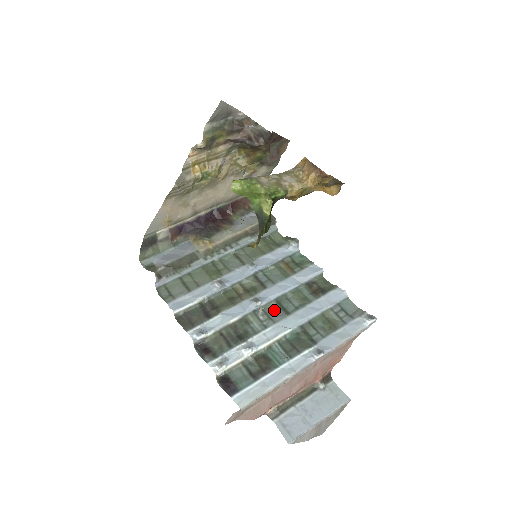
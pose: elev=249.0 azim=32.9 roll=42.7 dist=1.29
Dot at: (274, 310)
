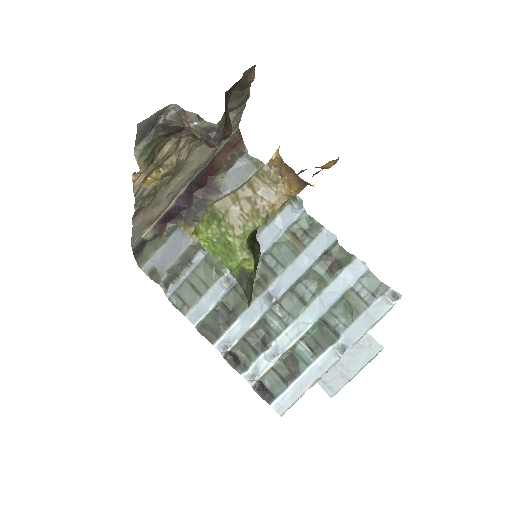
Dot at: (291, 301)
